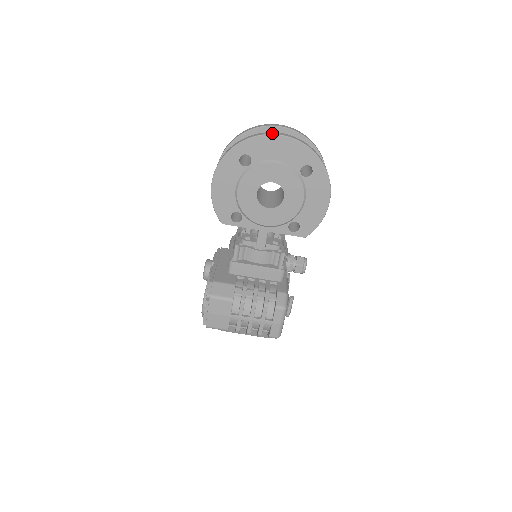
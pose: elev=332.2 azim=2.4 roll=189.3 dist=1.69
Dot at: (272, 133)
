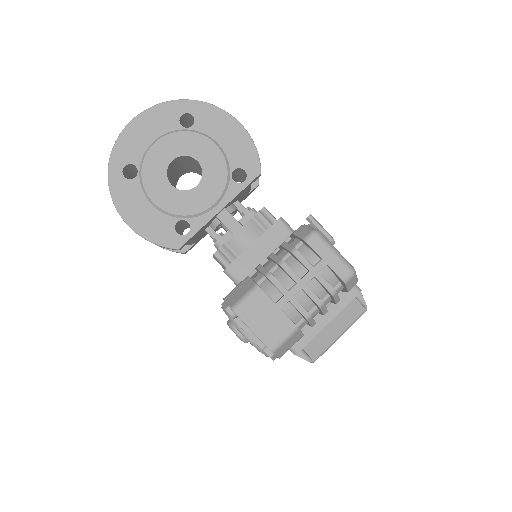
Dot at: (125, 128)
